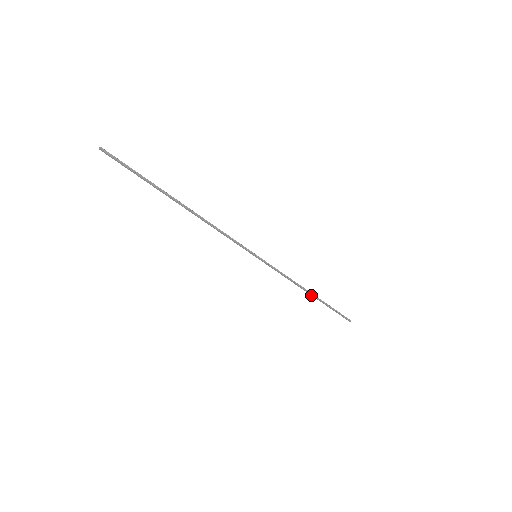
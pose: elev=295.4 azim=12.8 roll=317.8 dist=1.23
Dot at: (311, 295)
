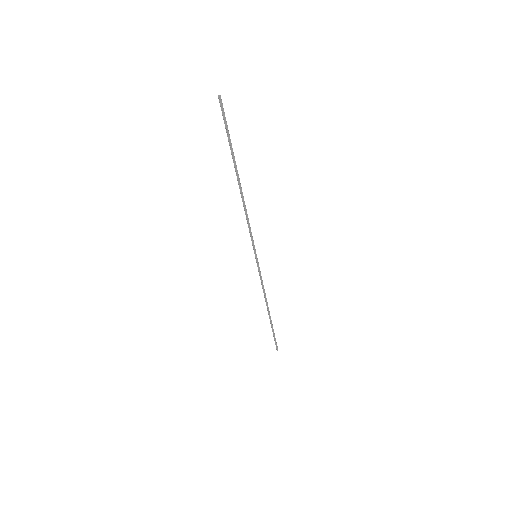
Dot at: (268, 312)
